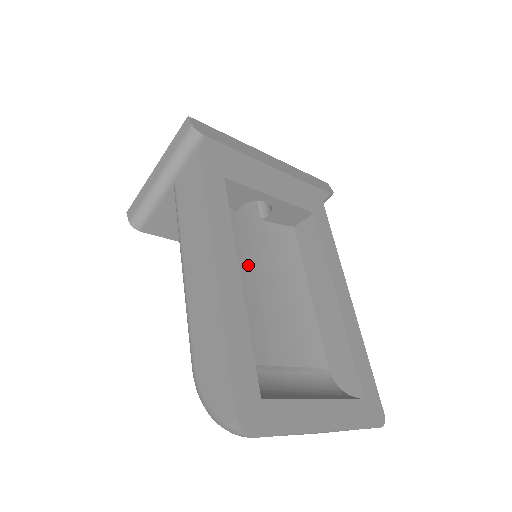
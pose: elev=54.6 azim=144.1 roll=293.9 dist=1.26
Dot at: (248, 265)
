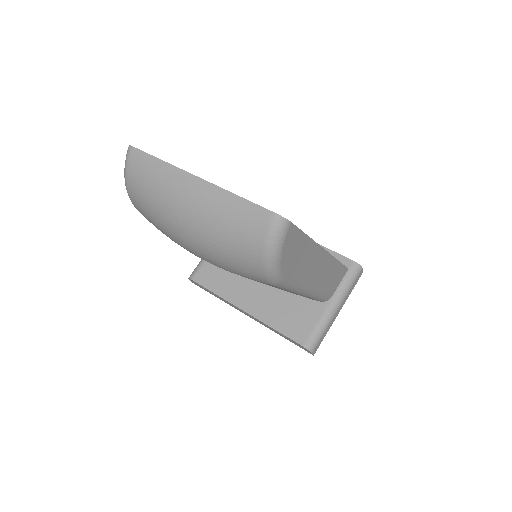
Dot at: occluded
